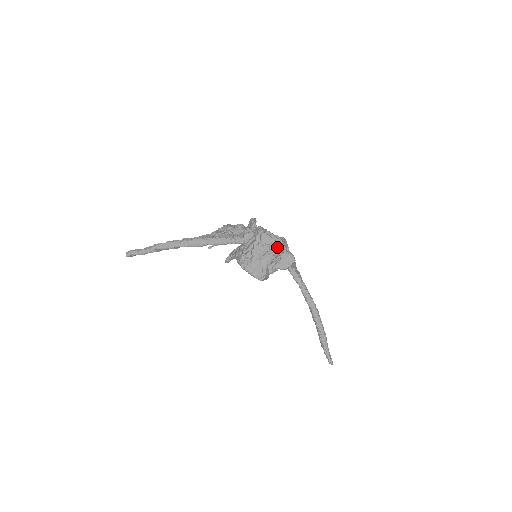
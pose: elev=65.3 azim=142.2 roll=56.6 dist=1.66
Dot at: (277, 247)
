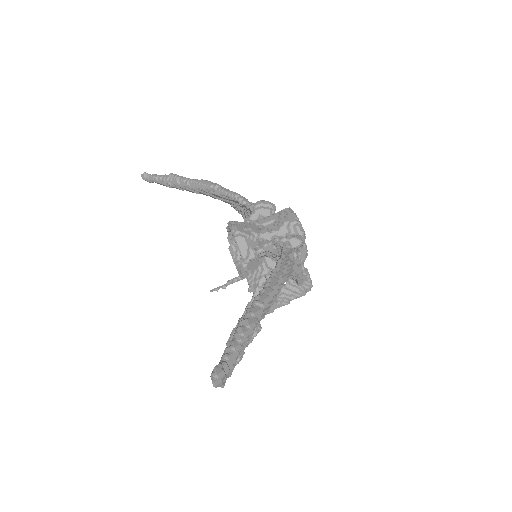
Dot at: (290, 215)
